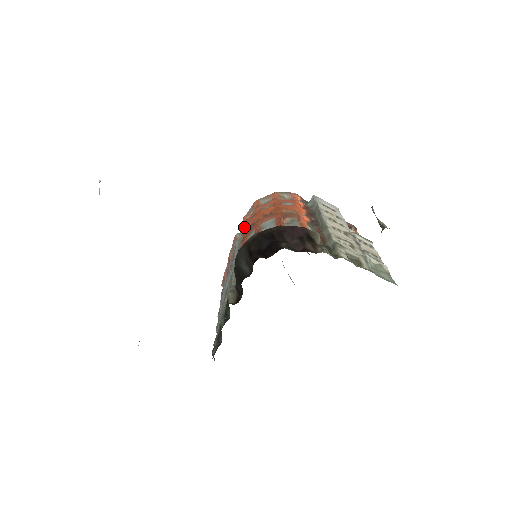
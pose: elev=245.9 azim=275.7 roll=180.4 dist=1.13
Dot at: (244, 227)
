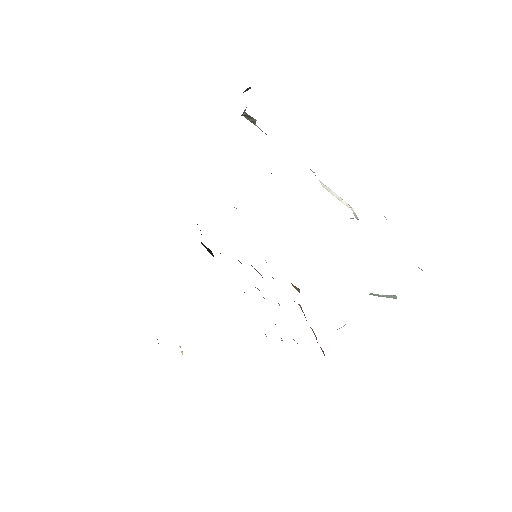
Dot at: occluded
